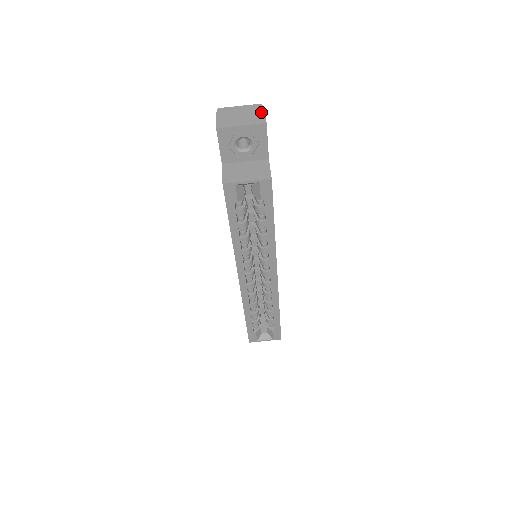
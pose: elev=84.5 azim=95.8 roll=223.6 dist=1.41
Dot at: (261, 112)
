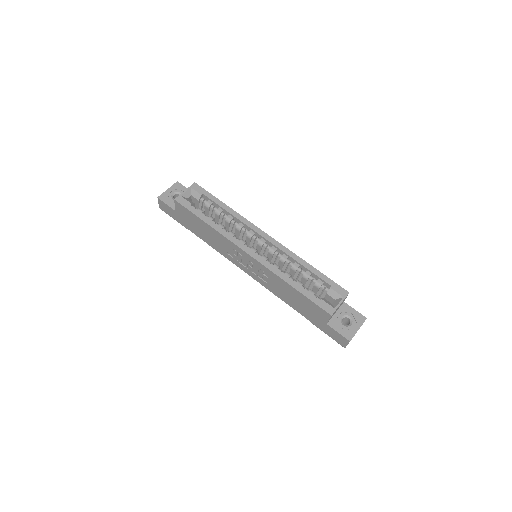
Dot at: occluded
